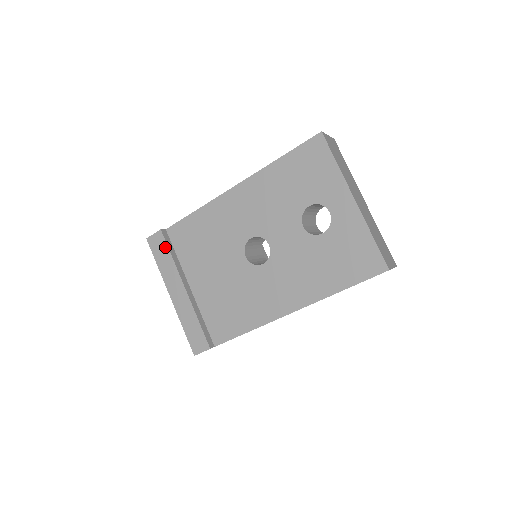
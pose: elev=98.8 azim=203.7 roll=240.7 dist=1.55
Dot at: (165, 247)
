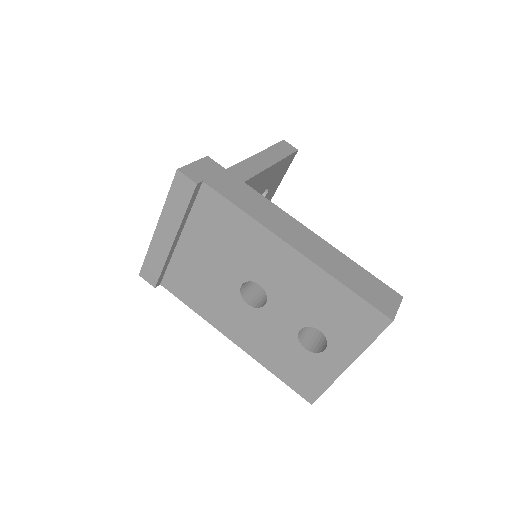
Dot at: (187, 199)
